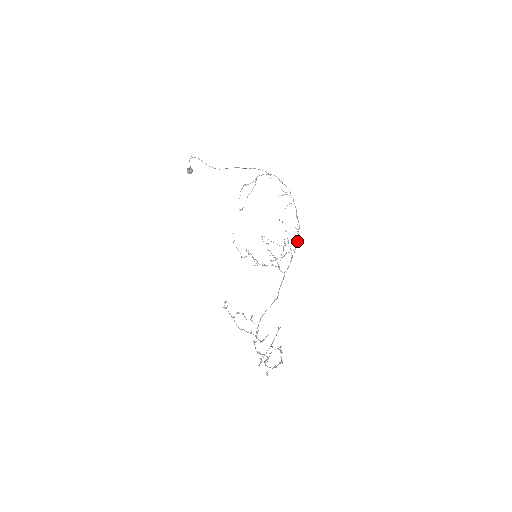
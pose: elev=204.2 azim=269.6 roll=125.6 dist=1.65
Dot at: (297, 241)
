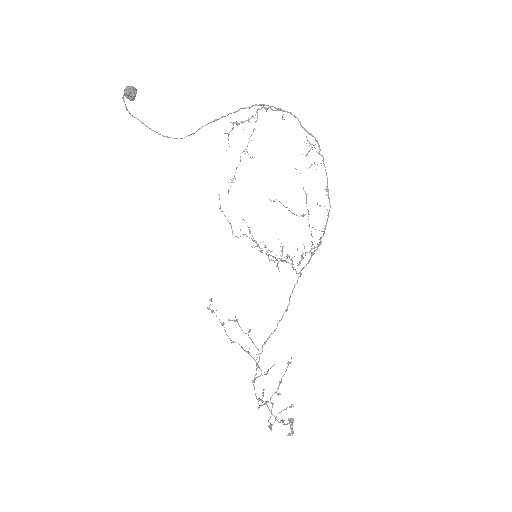
Dot at: (324, 230)
